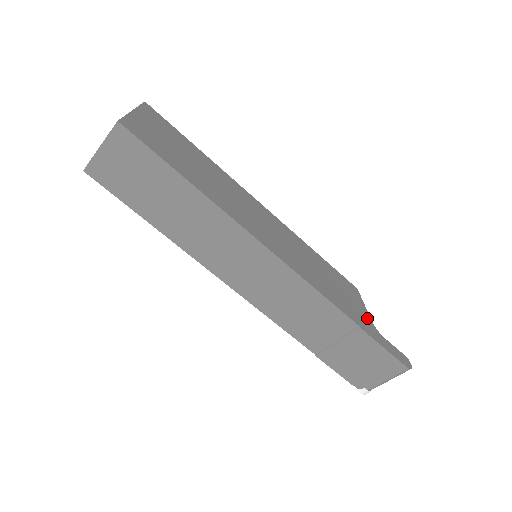
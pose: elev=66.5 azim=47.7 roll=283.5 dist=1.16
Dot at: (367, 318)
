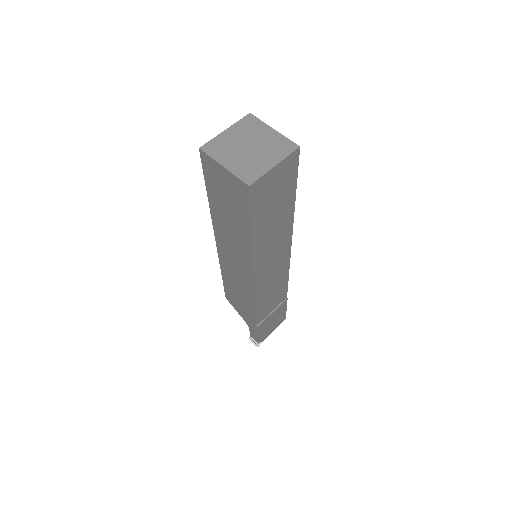
Dot at: occluded
